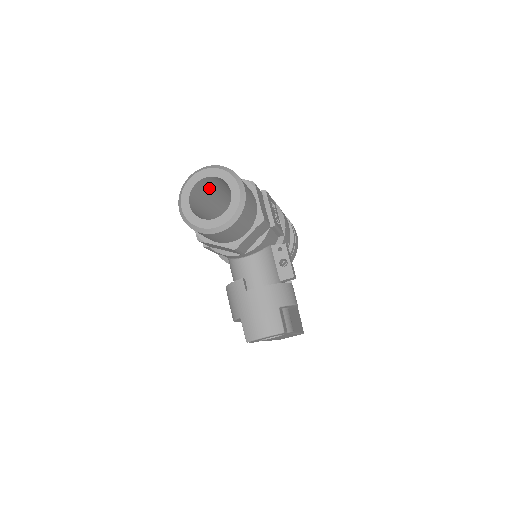
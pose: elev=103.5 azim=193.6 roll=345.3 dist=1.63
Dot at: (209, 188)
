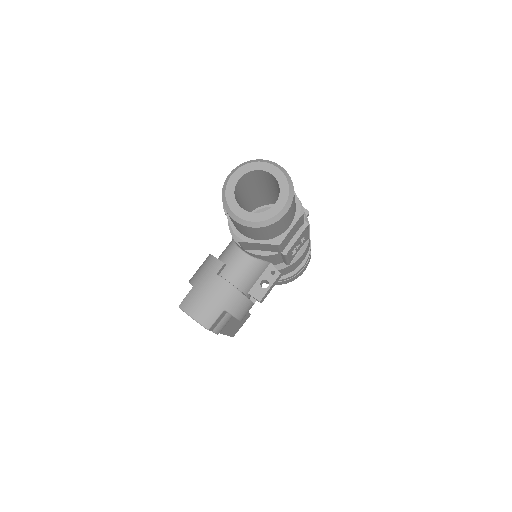
Dot at: (268, 181)
